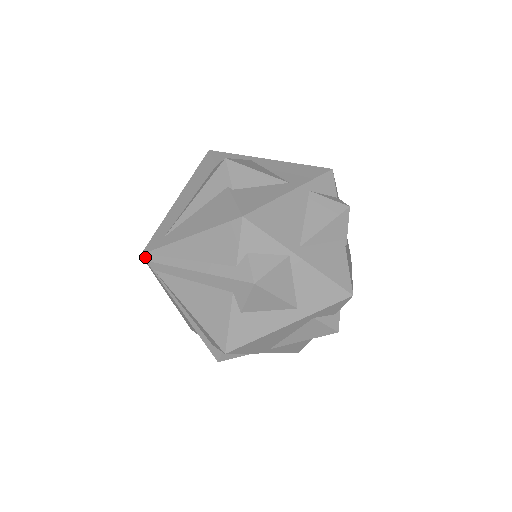
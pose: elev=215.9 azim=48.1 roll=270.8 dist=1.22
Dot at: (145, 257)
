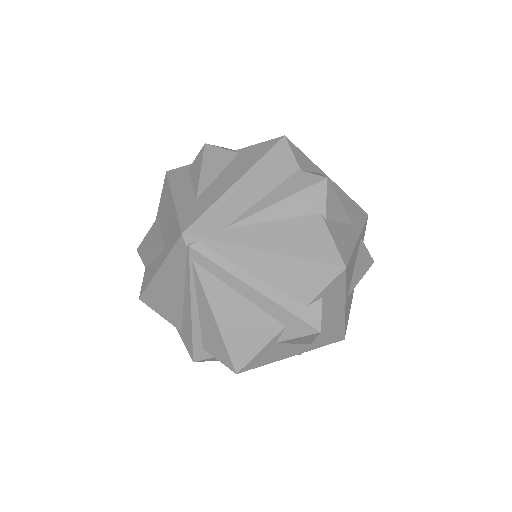
Dot at: (187, 240)
